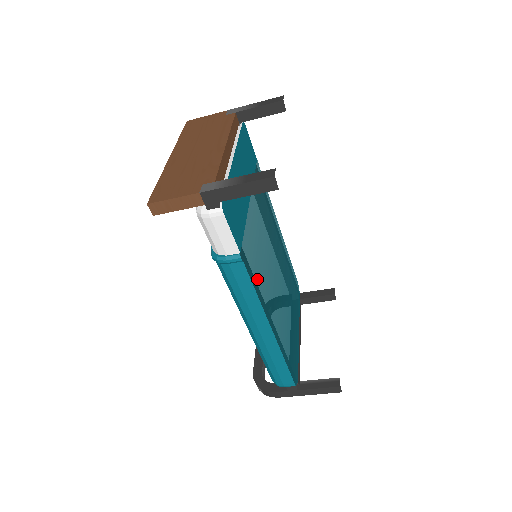
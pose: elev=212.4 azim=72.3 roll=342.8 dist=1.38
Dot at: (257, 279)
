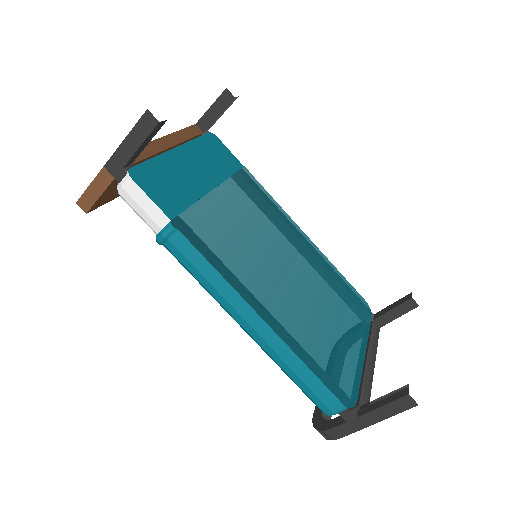
Dot at: (220, 257)
